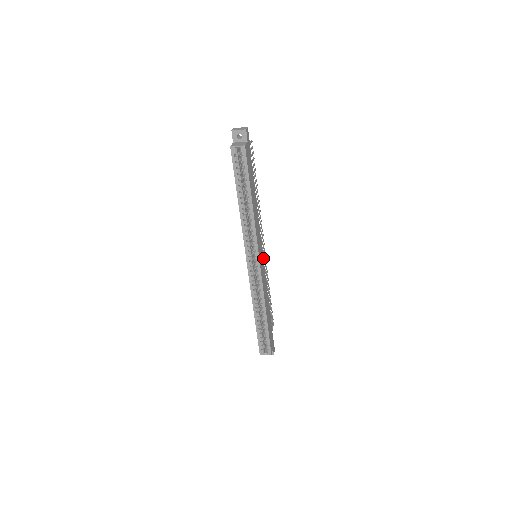
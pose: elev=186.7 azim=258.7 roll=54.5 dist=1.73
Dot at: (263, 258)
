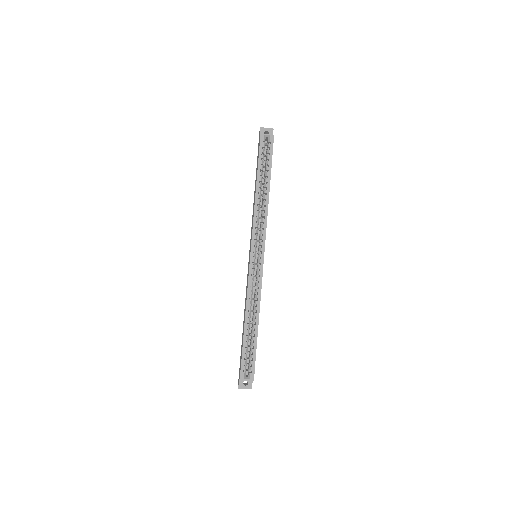
Dot at: occluded
